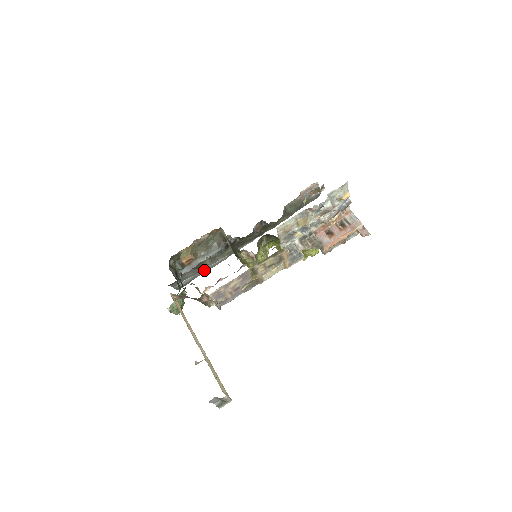
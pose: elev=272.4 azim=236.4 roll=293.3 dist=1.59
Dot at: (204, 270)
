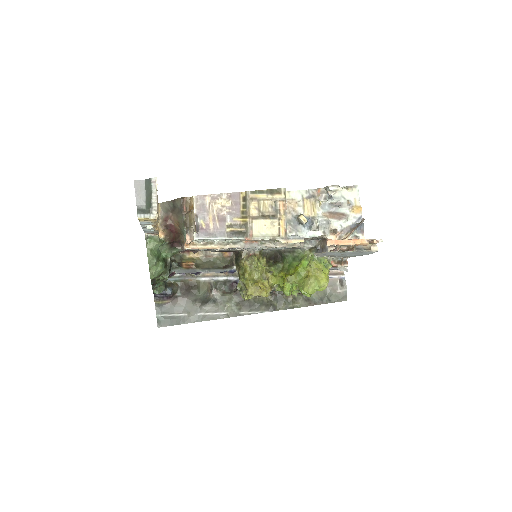
Dot at: (197, 317)
